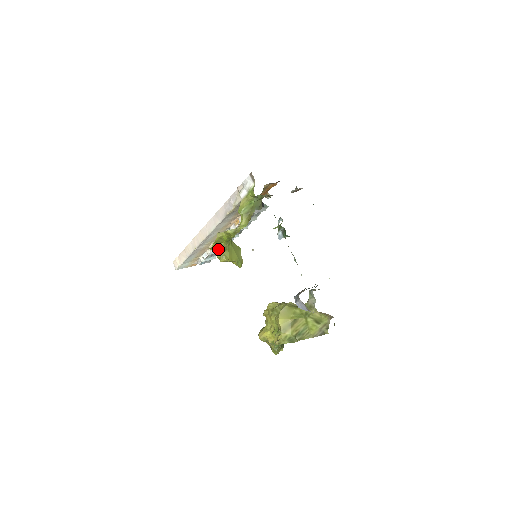
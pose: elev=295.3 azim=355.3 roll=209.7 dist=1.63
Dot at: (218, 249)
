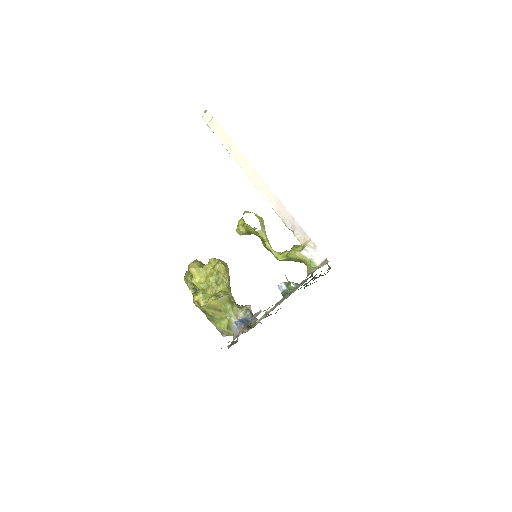
Dot at: (247, 227)
